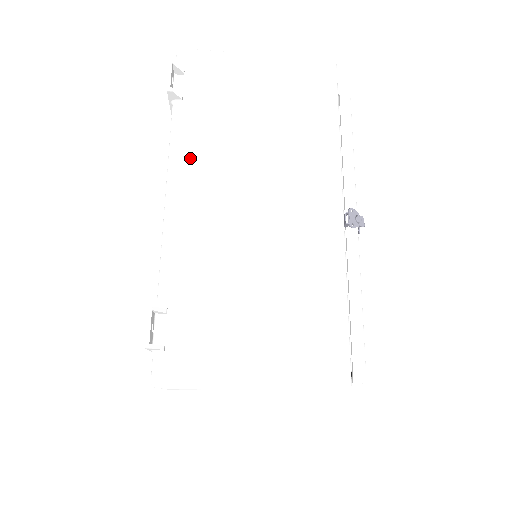
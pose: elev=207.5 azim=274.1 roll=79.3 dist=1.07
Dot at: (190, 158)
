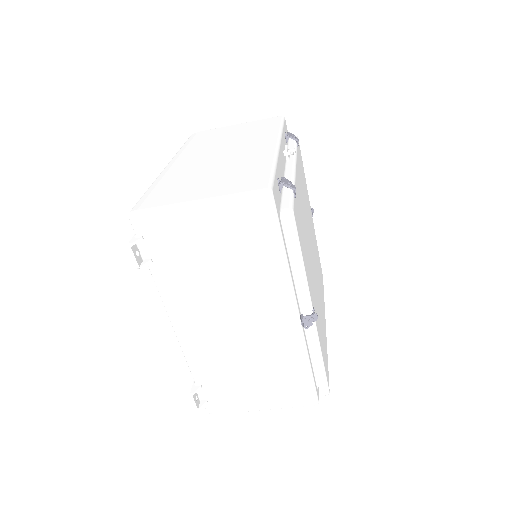
Dot at: (177, 302)
